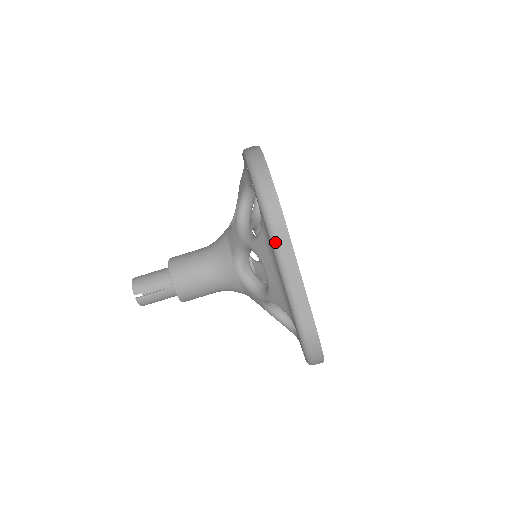
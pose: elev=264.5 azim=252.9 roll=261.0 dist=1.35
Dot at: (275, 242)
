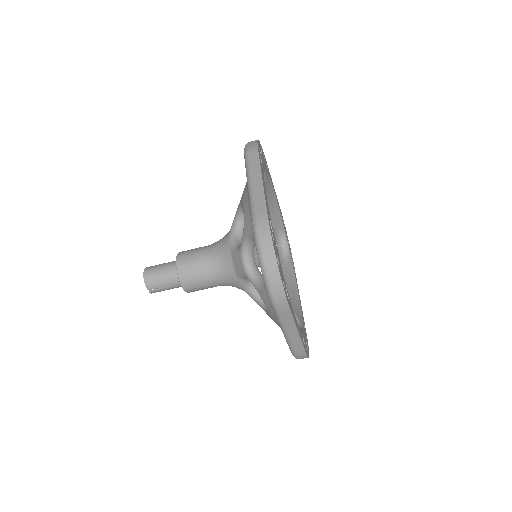
Dot at: (279, 317)
